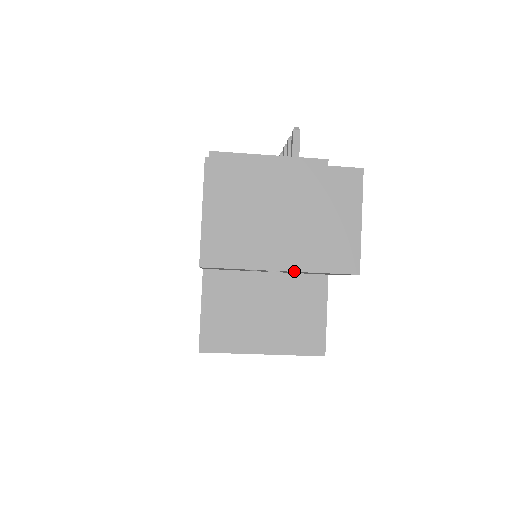
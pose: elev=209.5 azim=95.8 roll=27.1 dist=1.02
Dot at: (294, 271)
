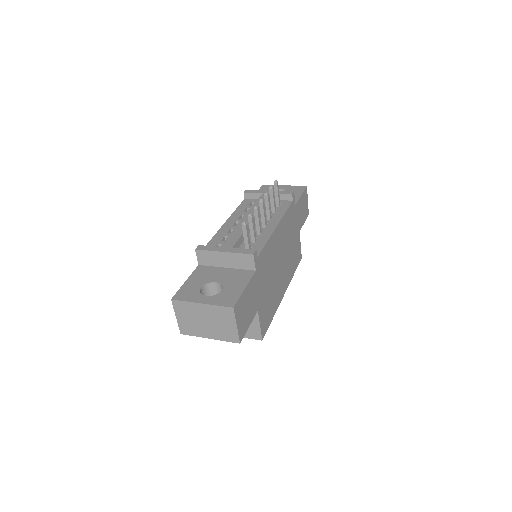
Dot at: (214, 339)
